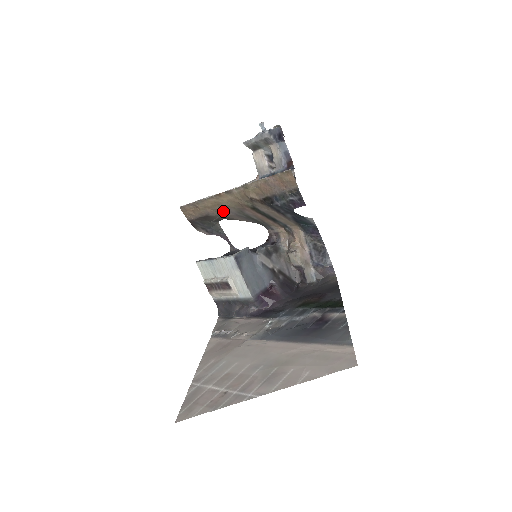
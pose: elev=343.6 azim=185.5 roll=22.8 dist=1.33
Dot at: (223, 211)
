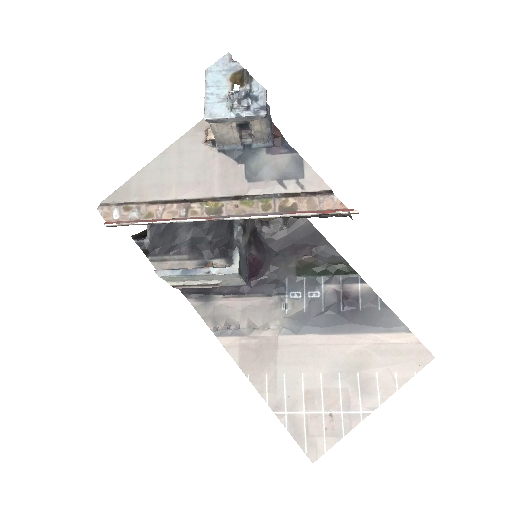
Dot at: occluded
